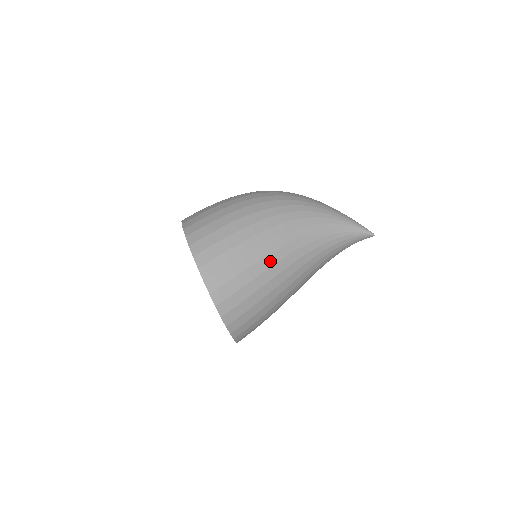
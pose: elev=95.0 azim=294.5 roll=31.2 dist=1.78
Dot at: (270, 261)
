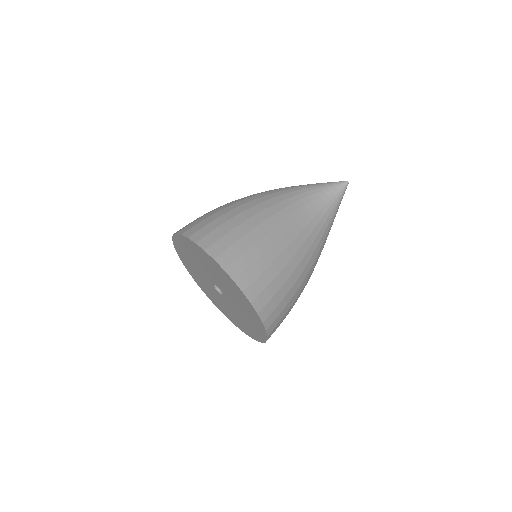
Dot at: (250, 213)
